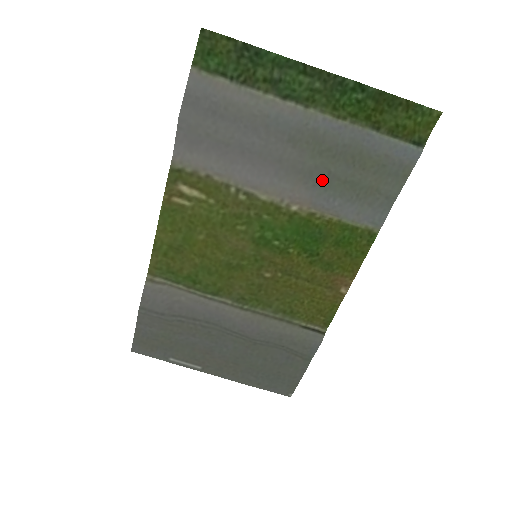
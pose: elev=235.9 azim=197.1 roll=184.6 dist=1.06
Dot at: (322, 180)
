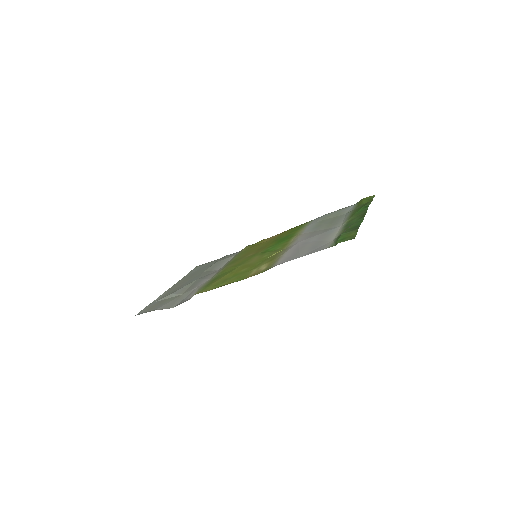
Dot at: (316, 228)
